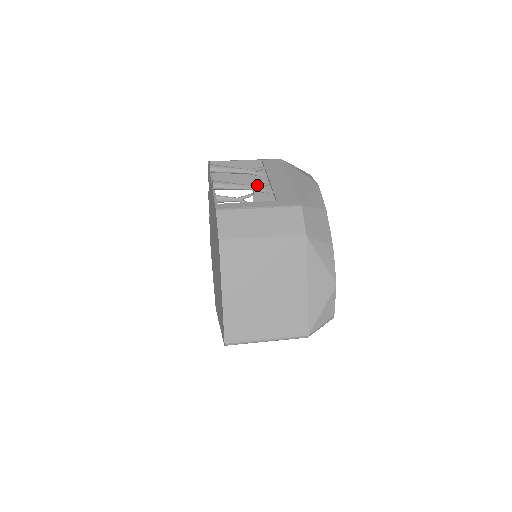
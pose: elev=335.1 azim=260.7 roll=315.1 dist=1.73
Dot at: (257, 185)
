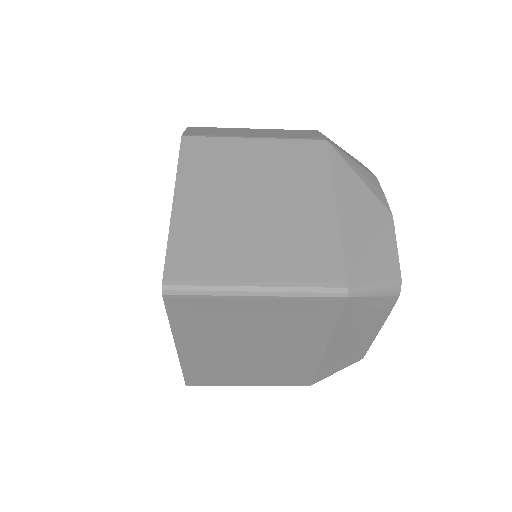
Dot at: occluded
